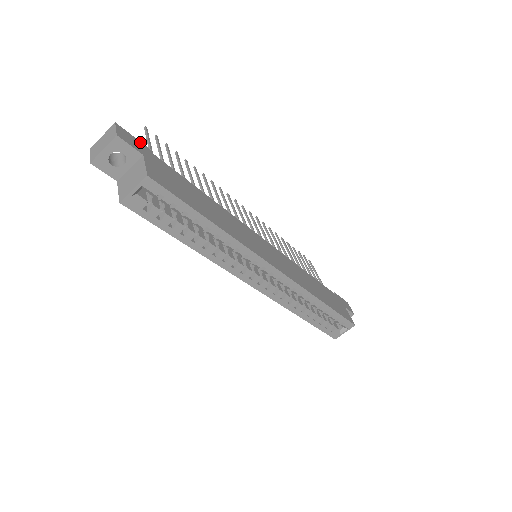
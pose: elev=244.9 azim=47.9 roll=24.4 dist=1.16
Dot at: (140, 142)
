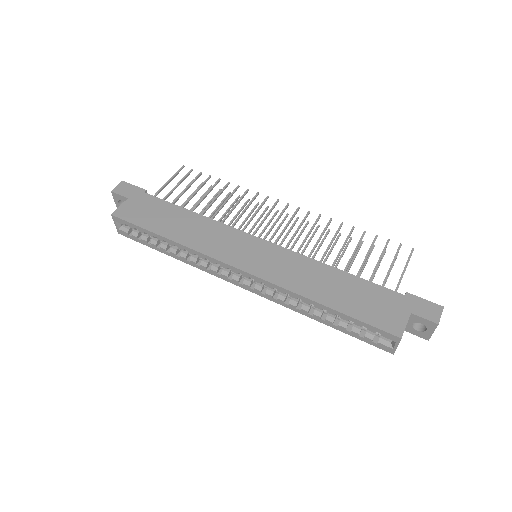
Dot at: (138, 187)
